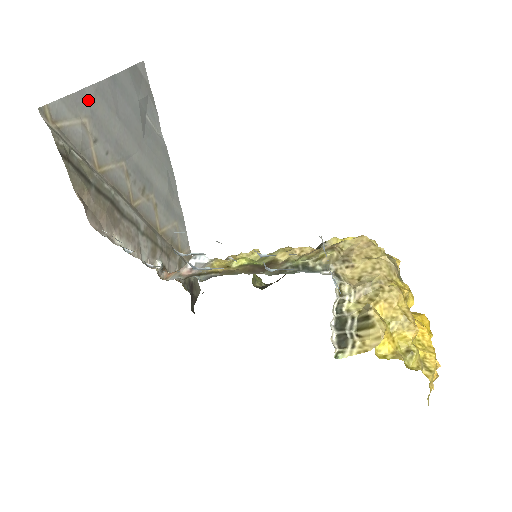
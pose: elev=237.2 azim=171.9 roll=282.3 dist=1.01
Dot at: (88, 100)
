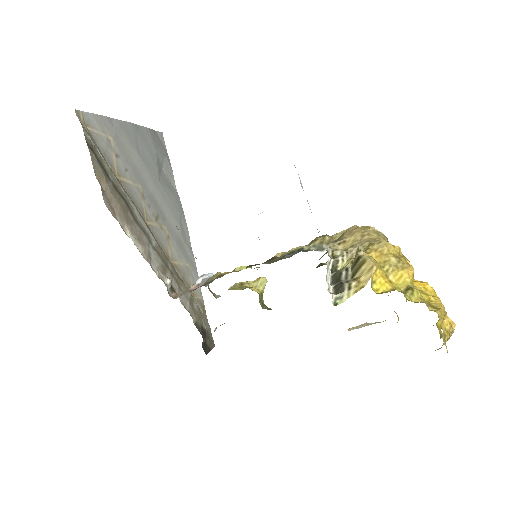
Dot at: (114, 127)
